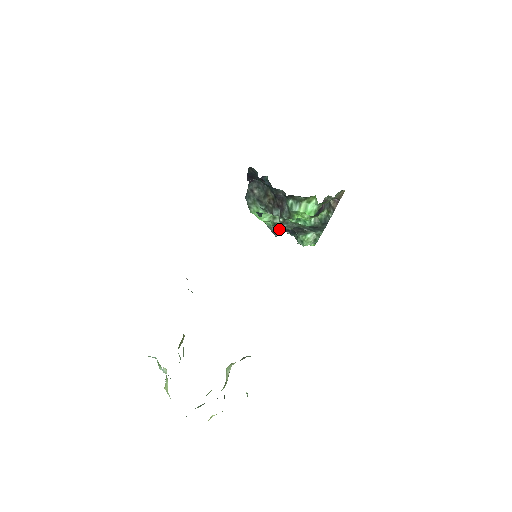
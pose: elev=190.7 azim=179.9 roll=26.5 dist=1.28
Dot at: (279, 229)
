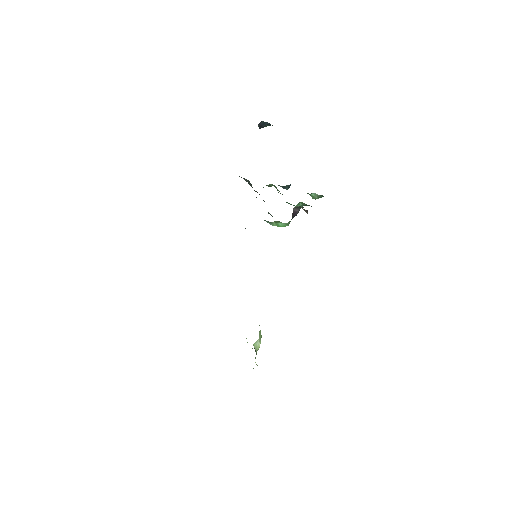
Dot at: (286, 187)
